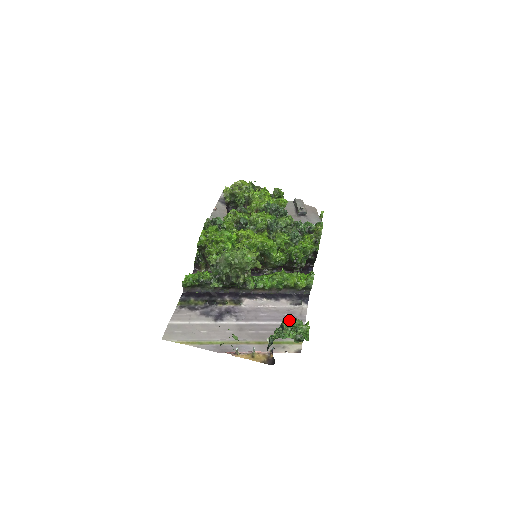
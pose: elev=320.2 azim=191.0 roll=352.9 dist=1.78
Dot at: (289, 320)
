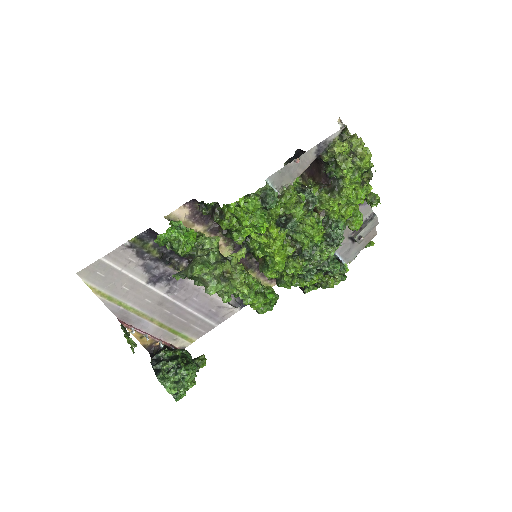
Dot at: (187, 374)
